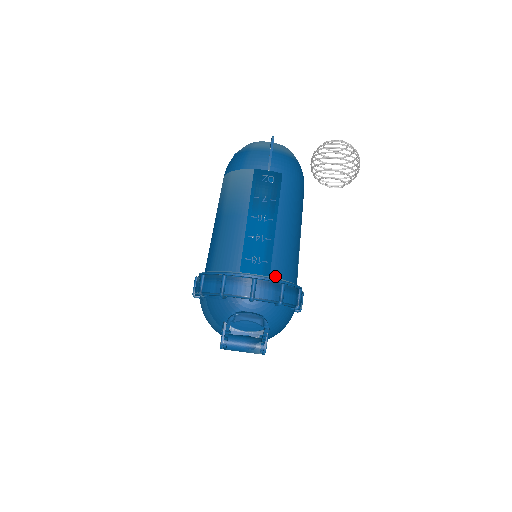
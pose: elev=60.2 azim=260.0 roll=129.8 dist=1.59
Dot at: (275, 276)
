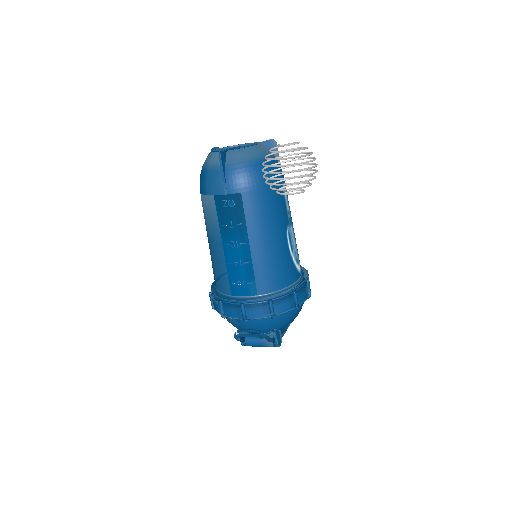
Dot at: (263, 293)
